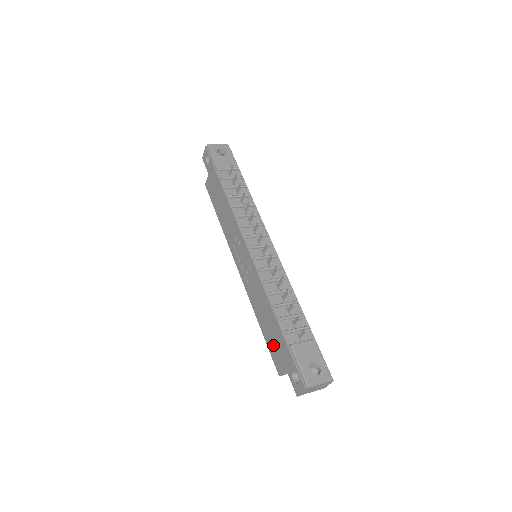
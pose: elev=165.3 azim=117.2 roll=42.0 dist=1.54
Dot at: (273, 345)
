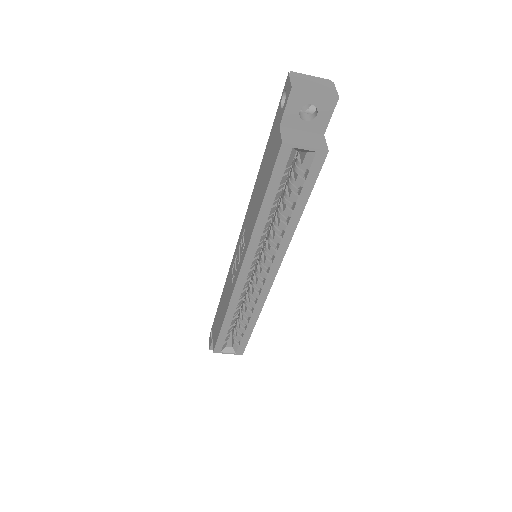
Dot at: (268, 166)
